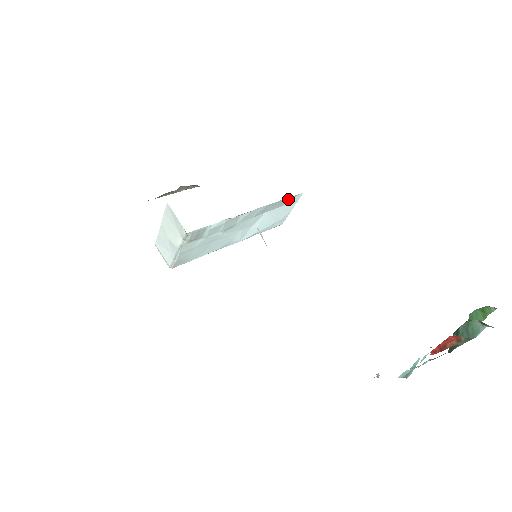
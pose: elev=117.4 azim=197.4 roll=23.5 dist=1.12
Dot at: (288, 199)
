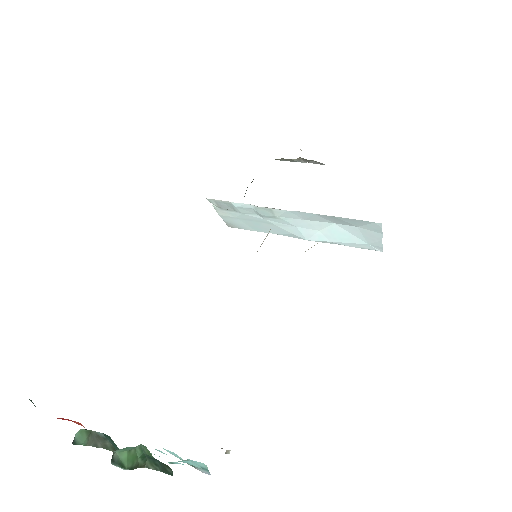
Dot at: (356, 221)
